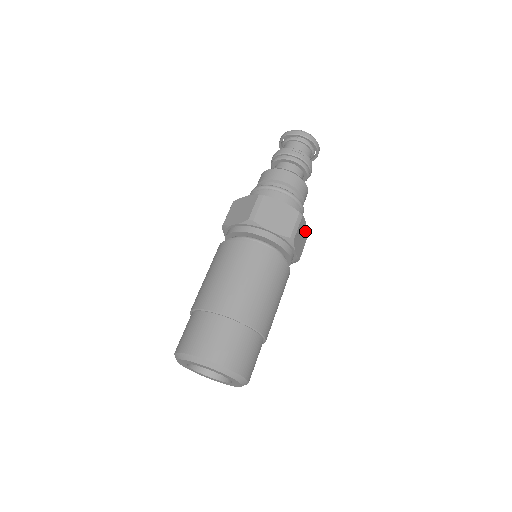
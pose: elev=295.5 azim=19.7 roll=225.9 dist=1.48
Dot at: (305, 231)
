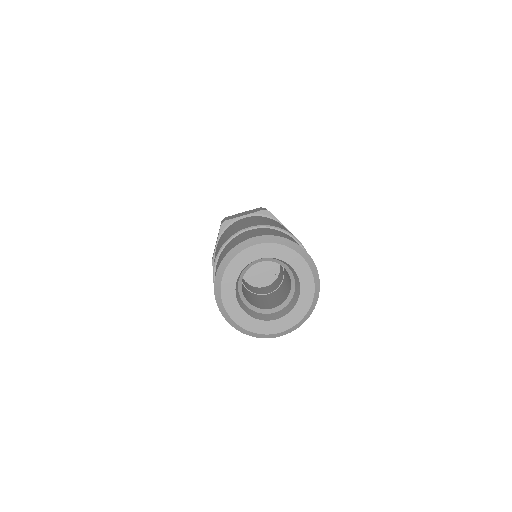
Dot at: occluded
